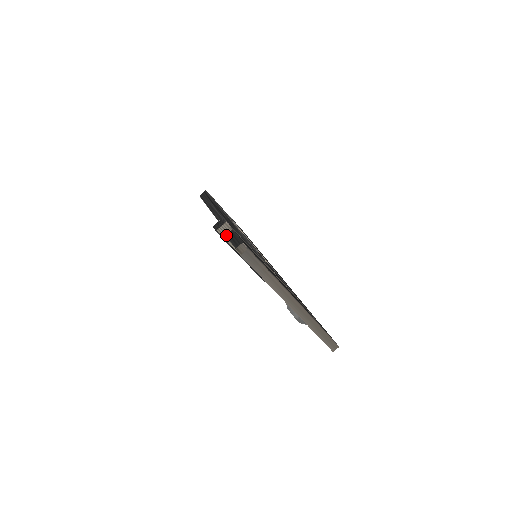
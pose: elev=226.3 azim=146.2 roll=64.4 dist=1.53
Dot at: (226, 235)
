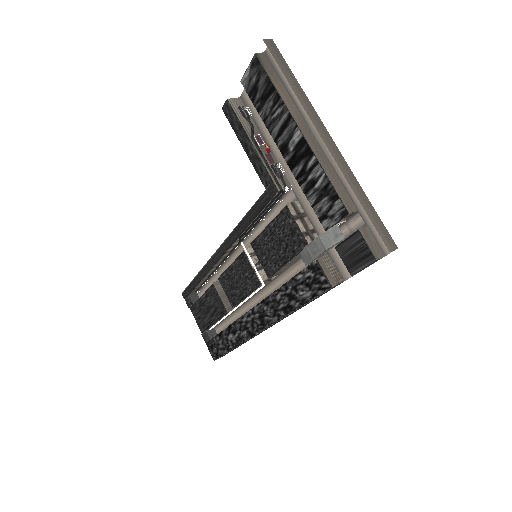
Dot at: (241, 81)
